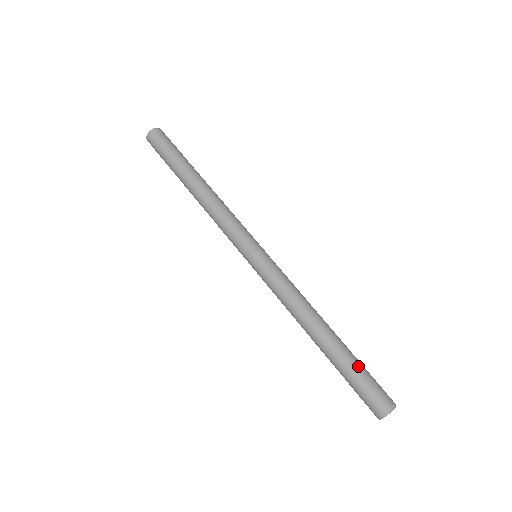
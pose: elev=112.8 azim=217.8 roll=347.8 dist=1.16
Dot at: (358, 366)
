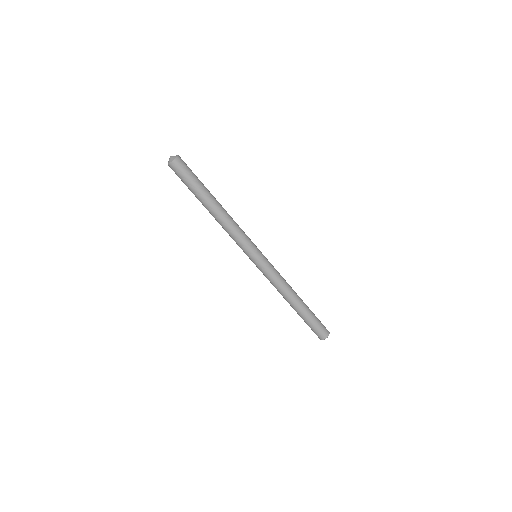
Dot at: (314, 317)
